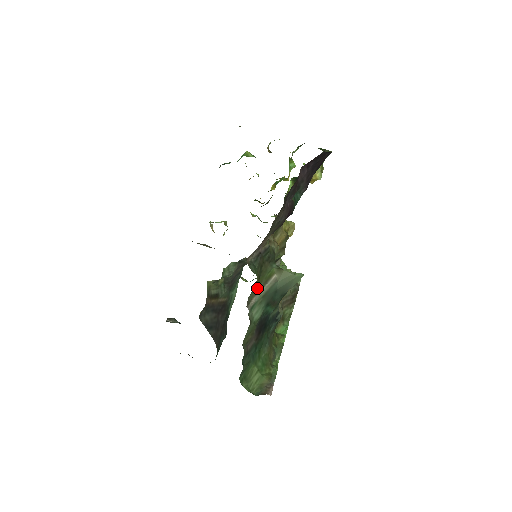
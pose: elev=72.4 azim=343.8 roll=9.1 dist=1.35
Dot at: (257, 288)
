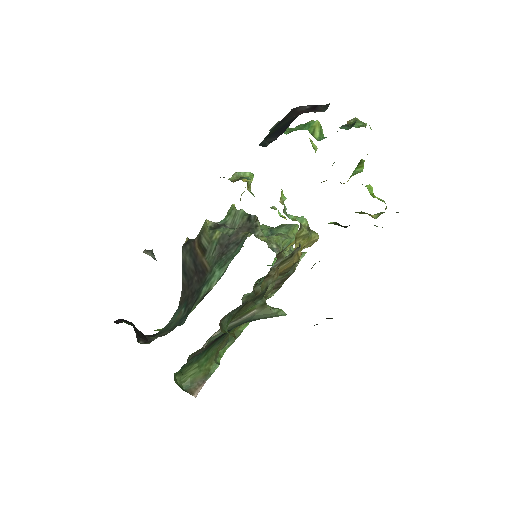
Dot at: occluded
